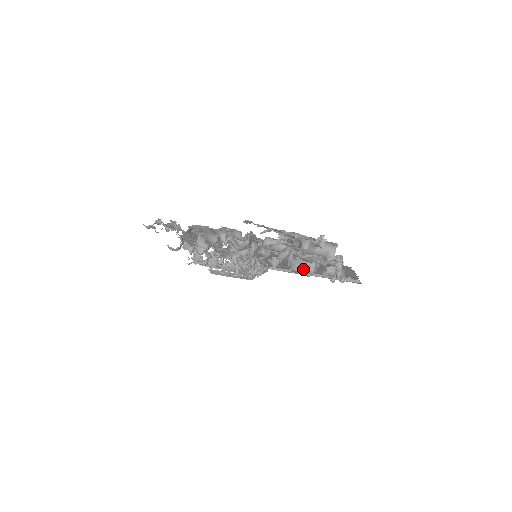
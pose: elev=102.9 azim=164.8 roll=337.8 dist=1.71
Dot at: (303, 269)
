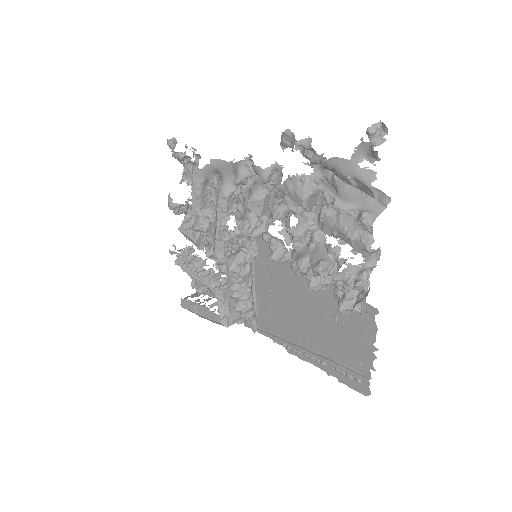
Dot at: (311, 265)
